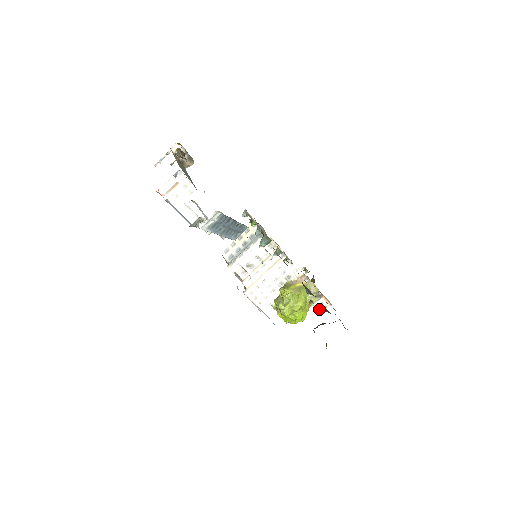
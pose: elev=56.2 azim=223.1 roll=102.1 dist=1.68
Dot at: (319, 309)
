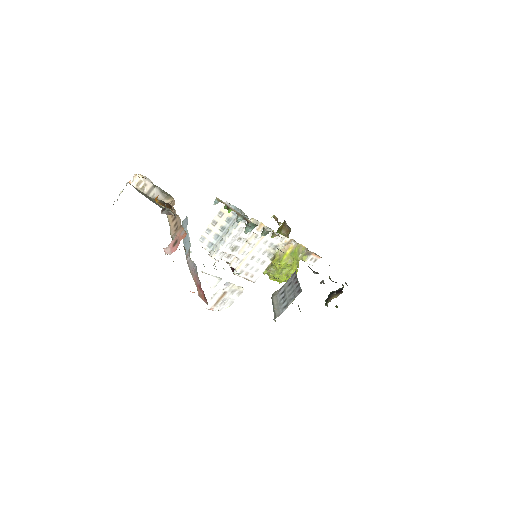
Dot at: (310, 264)
